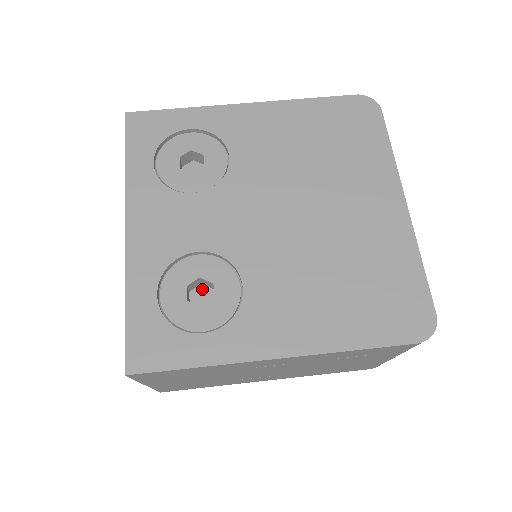
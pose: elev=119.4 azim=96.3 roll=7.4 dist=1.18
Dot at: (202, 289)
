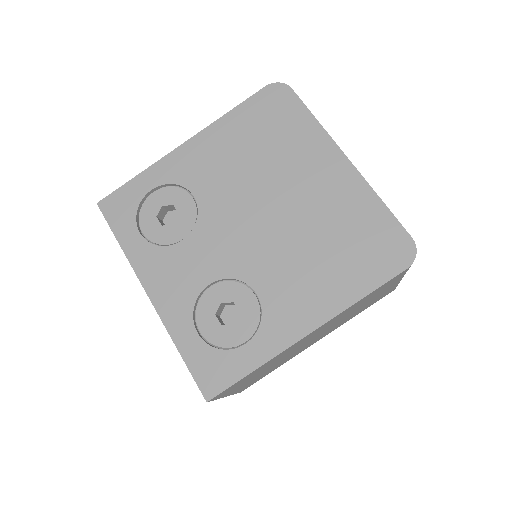
Dot at: (228, 309)
